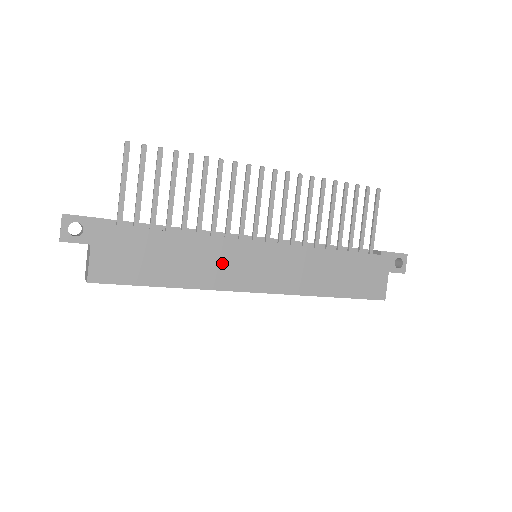
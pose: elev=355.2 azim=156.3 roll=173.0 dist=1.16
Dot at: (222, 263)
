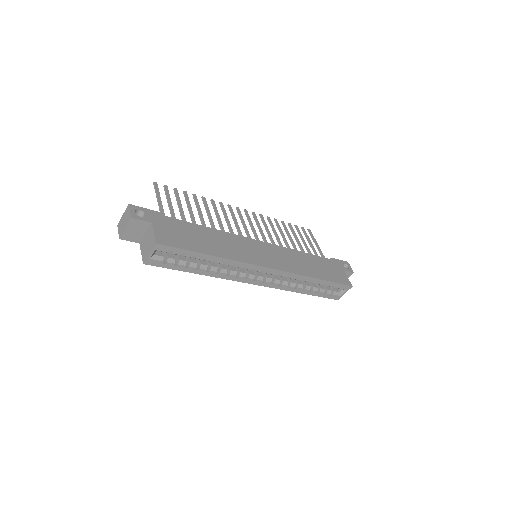
Dot at: (239, 247)
